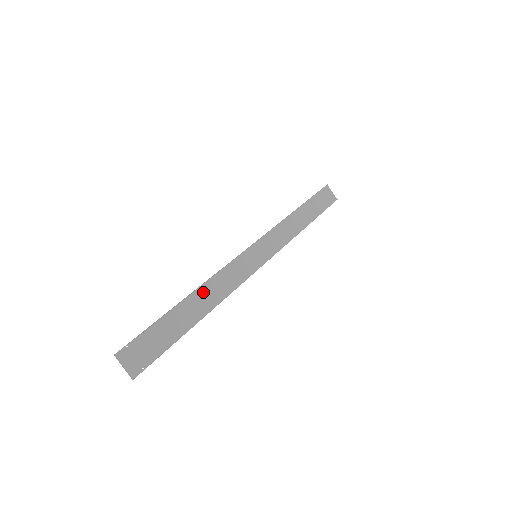
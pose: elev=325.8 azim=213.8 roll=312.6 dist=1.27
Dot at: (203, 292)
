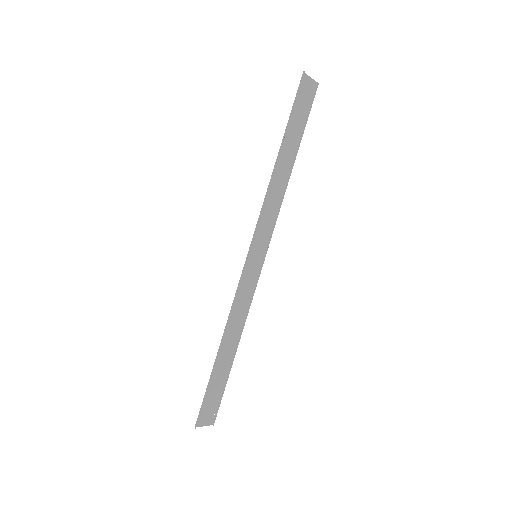
Dot at: (228, 333)
